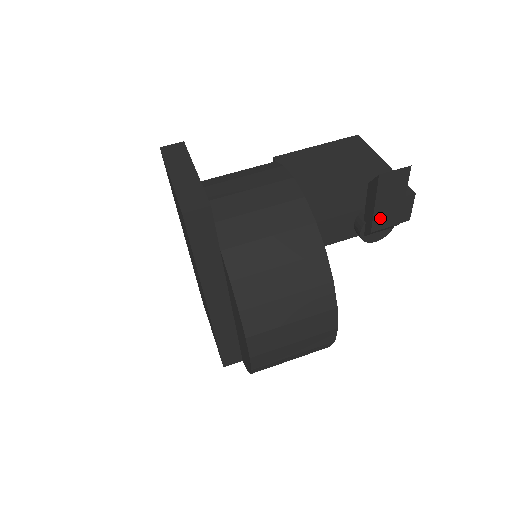
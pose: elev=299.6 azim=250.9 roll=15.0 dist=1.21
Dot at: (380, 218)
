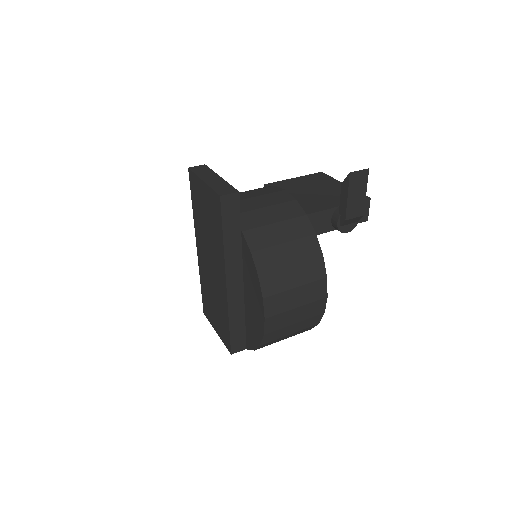
Dot at: (351, 209)
